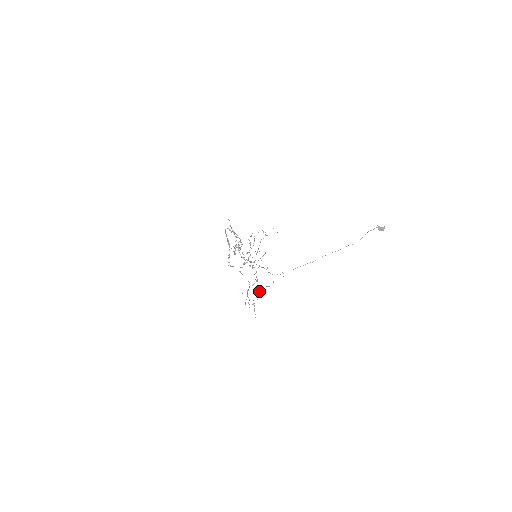
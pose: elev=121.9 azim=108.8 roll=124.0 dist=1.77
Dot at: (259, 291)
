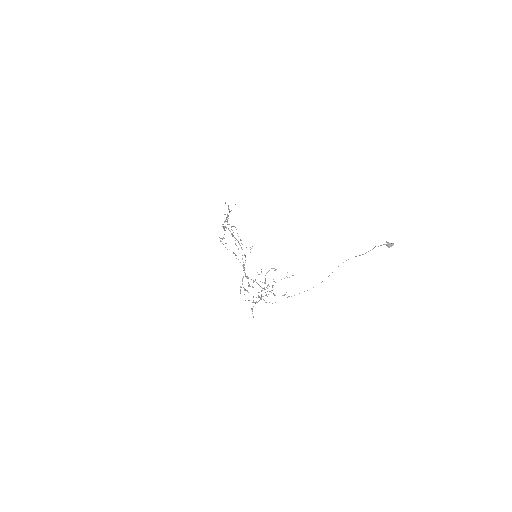
Dot at: occluded
